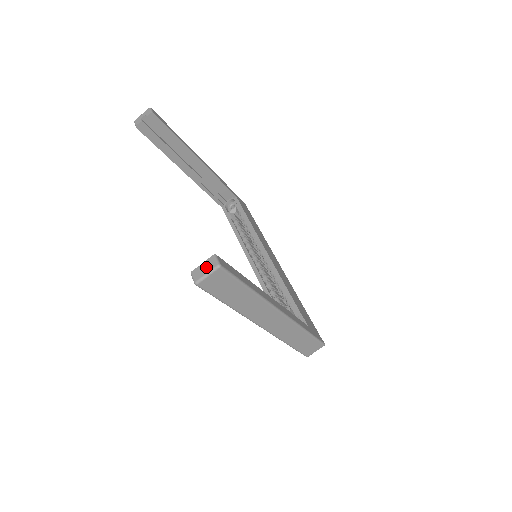
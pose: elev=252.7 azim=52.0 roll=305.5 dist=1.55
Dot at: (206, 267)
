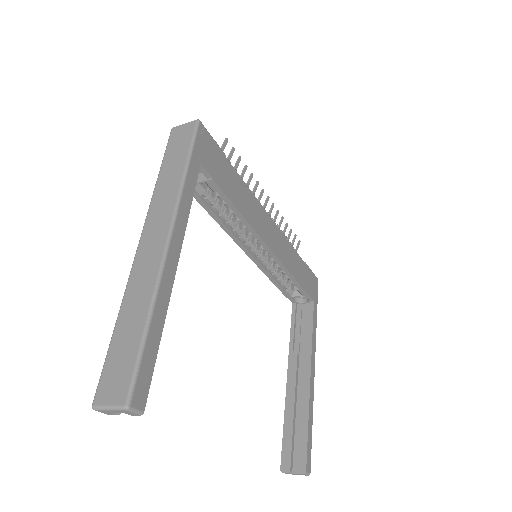
Dot at: occluded
